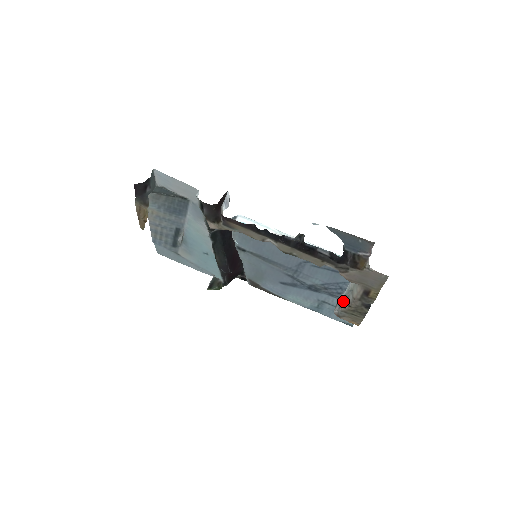
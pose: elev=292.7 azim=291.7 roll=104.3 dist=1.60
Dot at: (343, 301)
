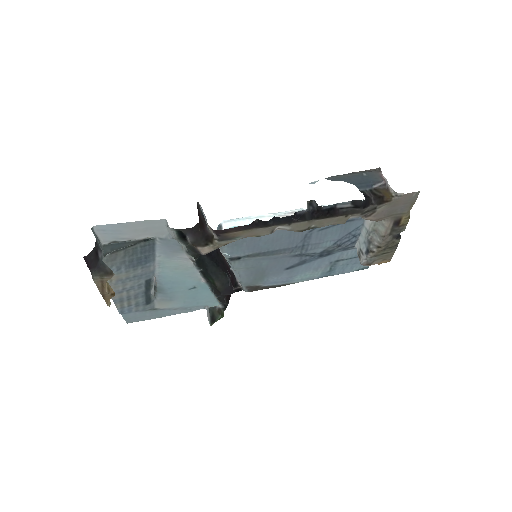
Dot at: (367, 247)
